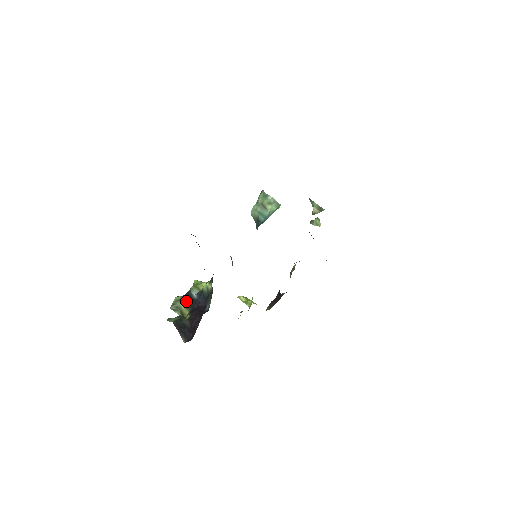
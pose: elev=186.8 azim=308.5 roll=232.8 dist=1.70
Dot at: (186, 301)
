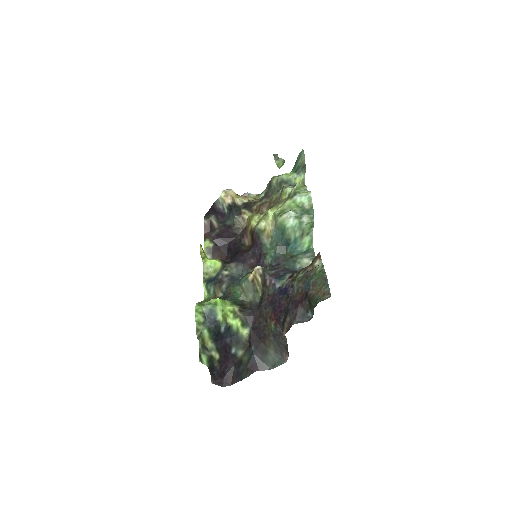
Dot at: (213, 332)
